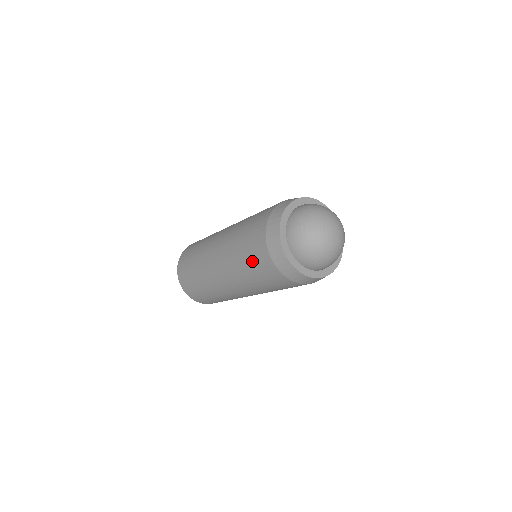
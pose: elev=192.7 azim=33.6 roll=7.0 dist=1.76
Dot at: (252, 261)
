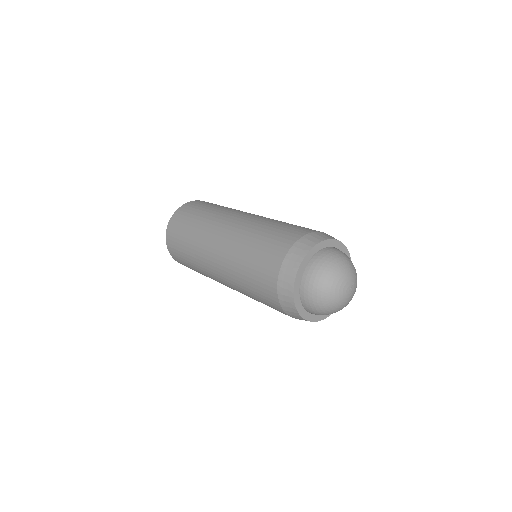
Dot at: occluded
